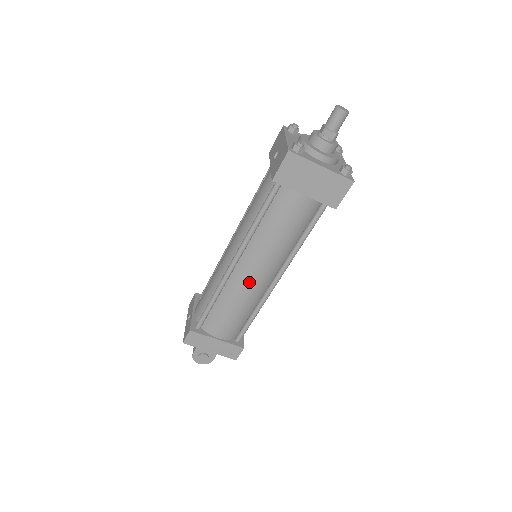
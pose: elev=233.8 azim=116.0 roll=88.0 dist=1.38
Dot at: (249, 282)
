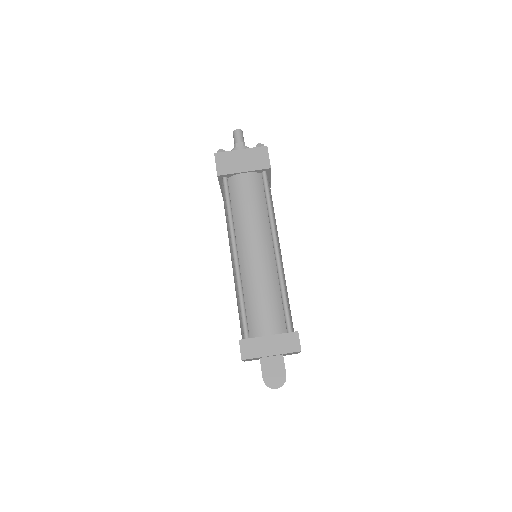
Dot at: (255, 261)
